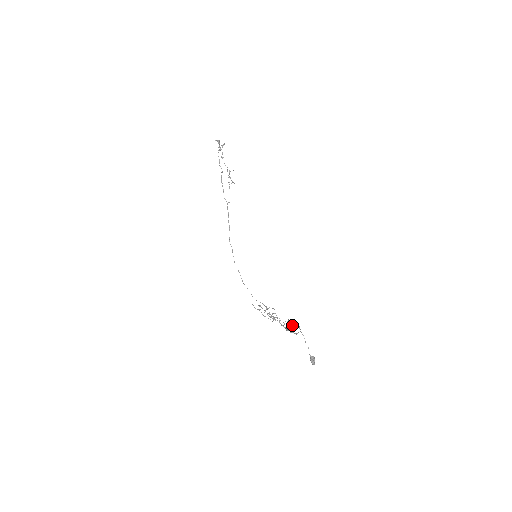
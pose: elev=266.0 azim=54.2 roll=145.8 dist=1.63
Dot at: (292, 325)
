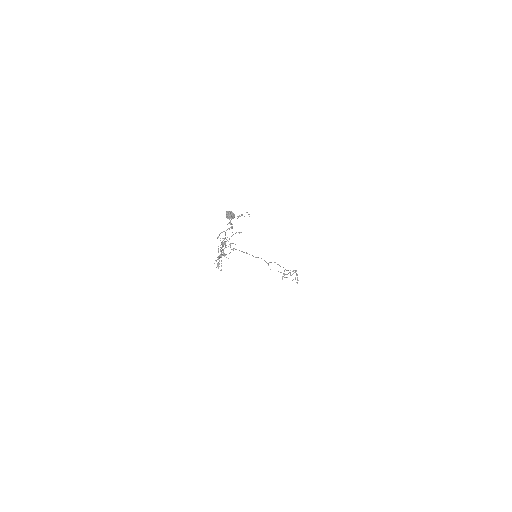
Dot at: occluded
